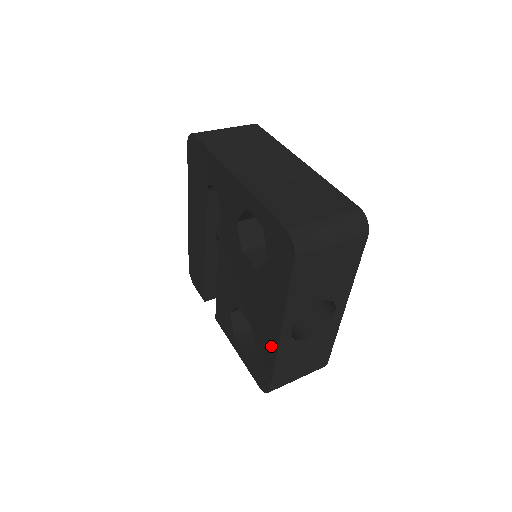
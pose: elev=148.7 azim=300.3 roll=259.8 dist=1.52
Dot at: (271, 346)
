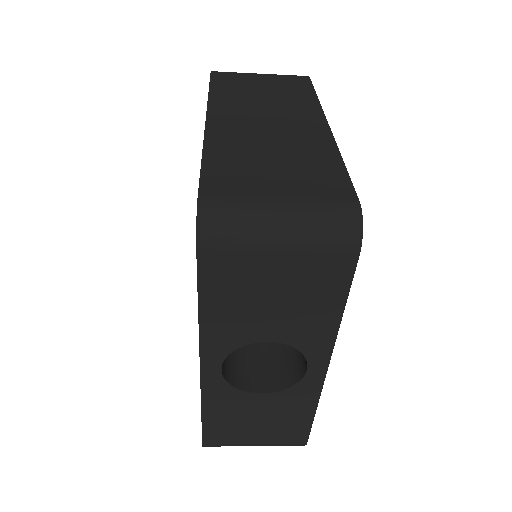
Dot at: occluded
